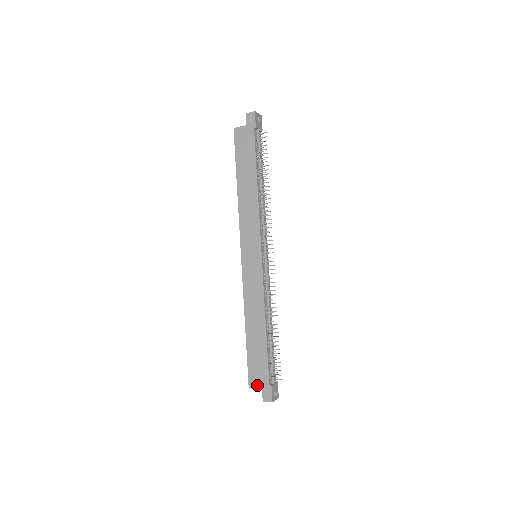
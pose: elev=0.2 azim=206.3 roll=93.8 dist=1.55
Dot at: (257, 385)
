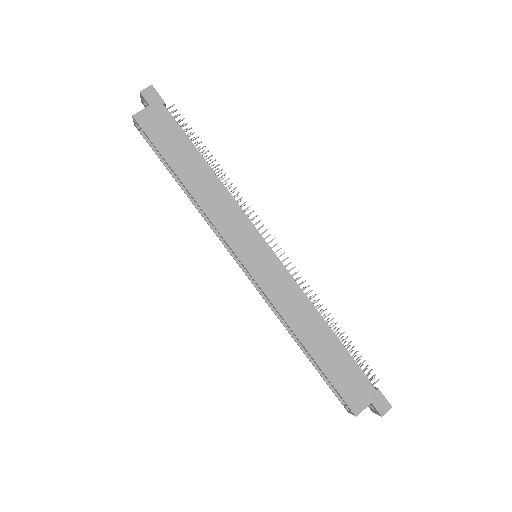
Dot at: (363, 403)
